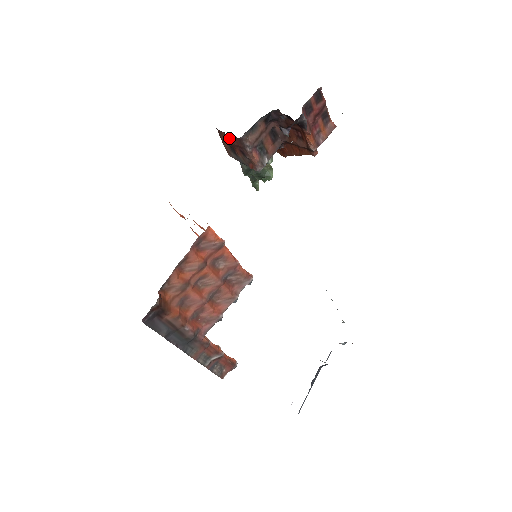
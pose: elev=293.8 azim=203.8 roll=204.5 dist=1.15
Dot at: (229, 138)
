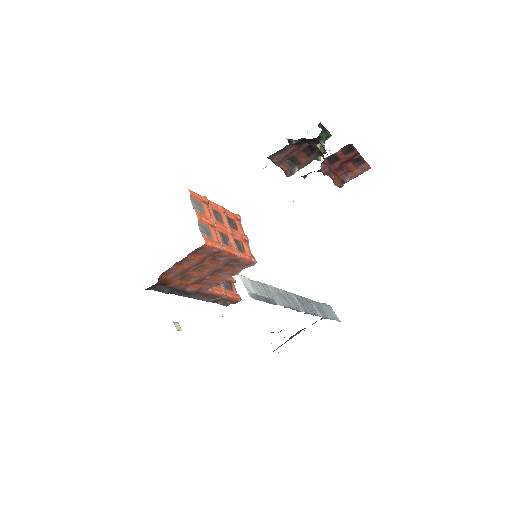
Dot at: occluded
